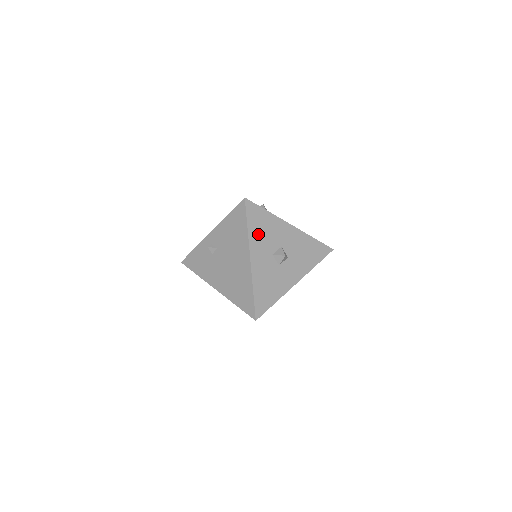
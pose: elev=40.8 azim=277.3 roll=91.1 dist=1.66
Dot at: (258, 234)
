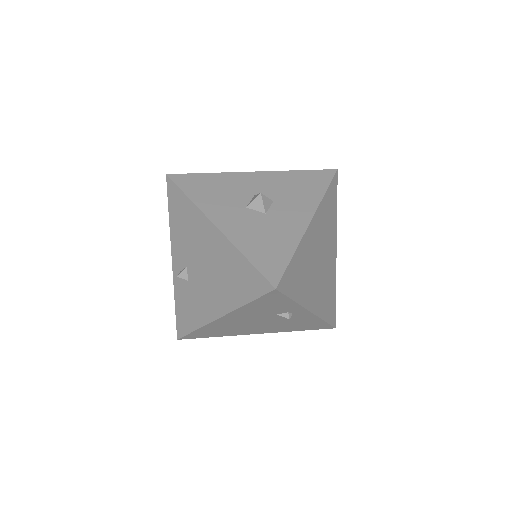
Dot at: (209, 197)
